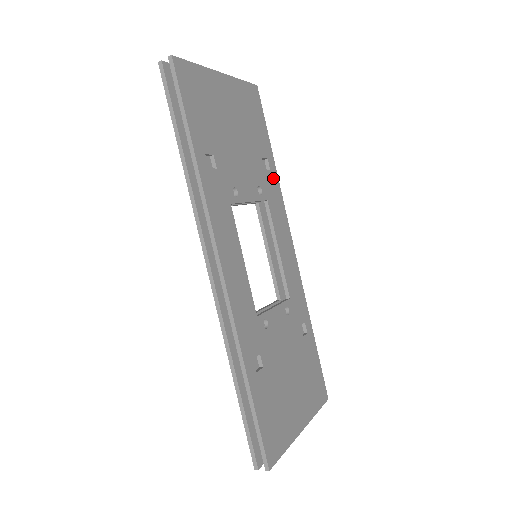
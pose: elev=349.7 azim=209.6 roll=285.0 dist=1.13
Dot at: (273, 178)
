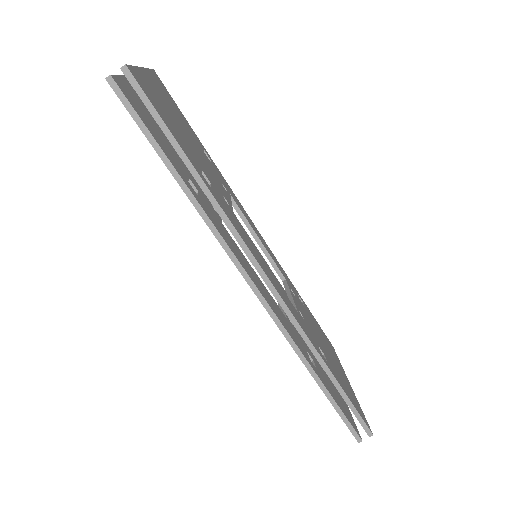
Dot at: (216, 168)
